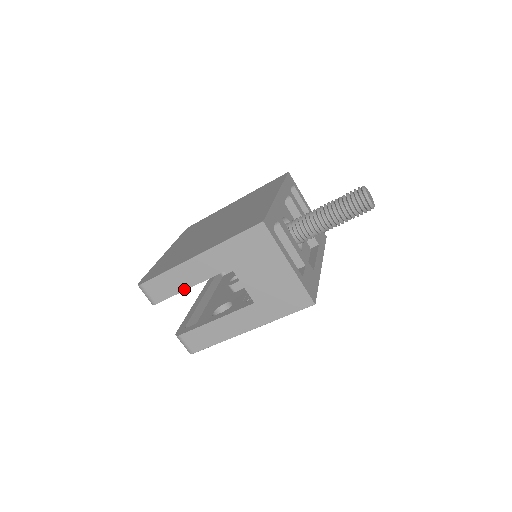
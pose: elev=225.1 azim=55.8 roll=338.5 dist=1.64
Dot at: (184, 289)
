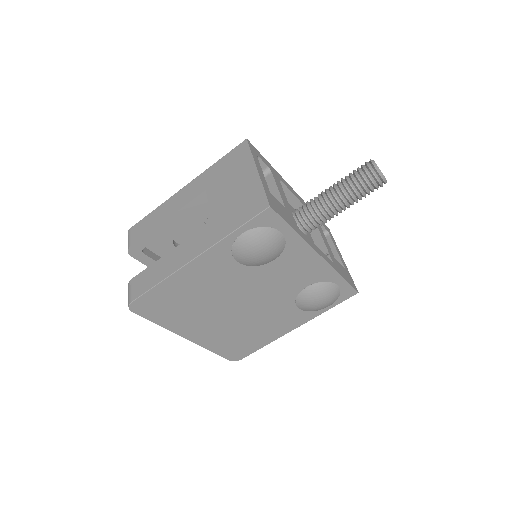
Dot at: (160, 223)
